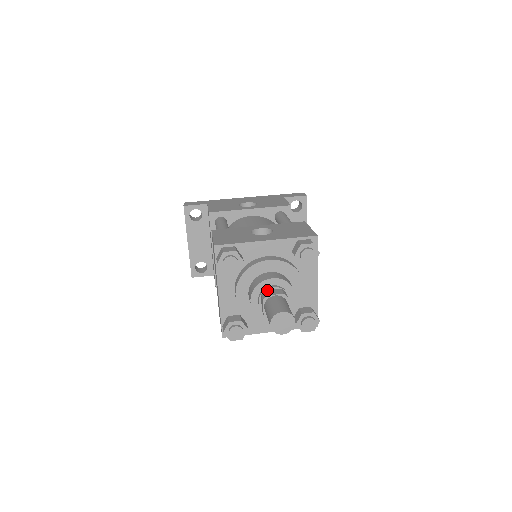
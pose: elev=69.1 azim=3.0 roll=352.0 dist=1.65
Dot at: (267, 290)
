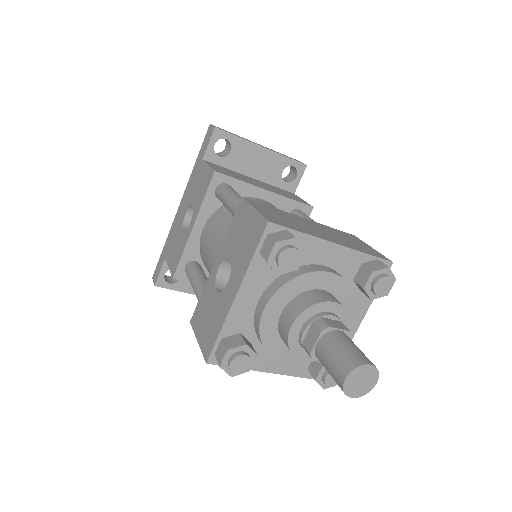
Dot at: (303, 341)
